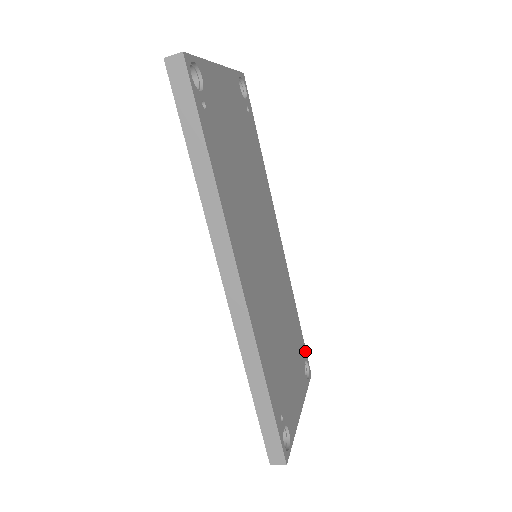
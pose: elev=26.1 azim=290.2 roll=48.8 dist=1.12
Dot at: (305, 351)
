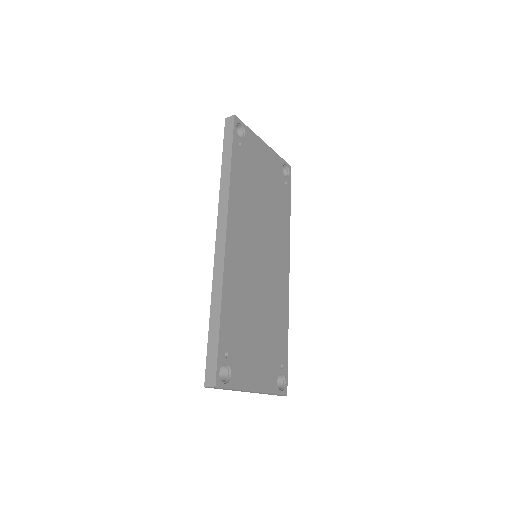
Dot at: (286, 369)
